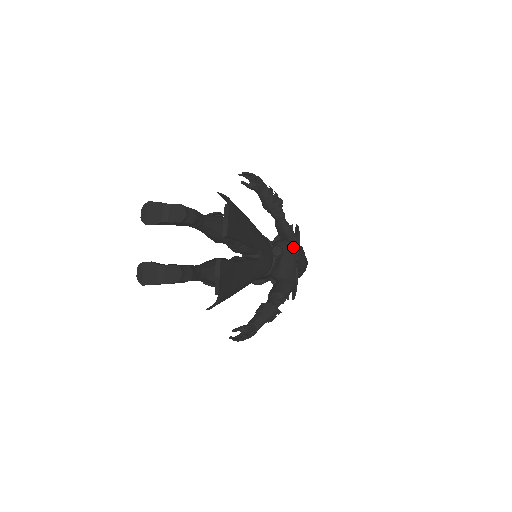
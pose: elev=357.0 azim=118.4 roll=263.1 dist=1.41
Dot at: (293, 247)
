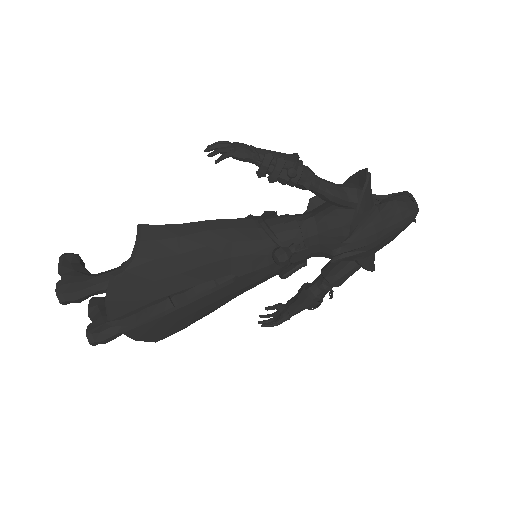
Dot at: (344, 223)
